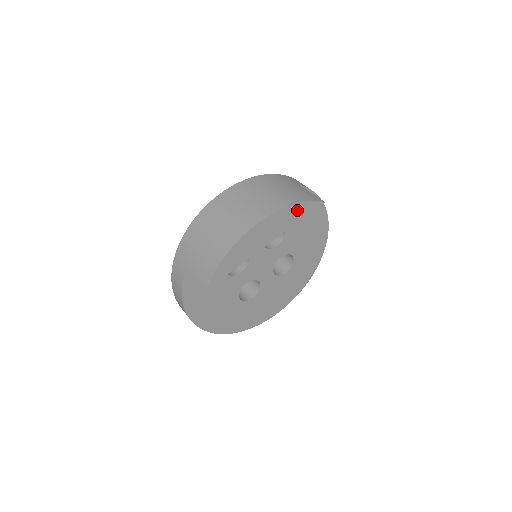
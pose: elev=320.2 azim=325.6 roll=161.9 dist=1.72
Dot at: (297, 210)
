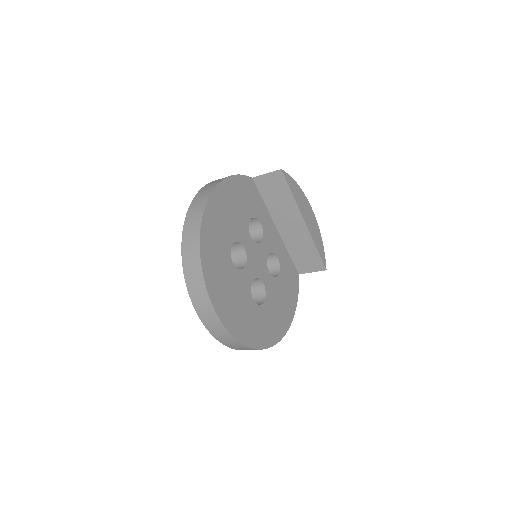
Dot at: (320, 243)
